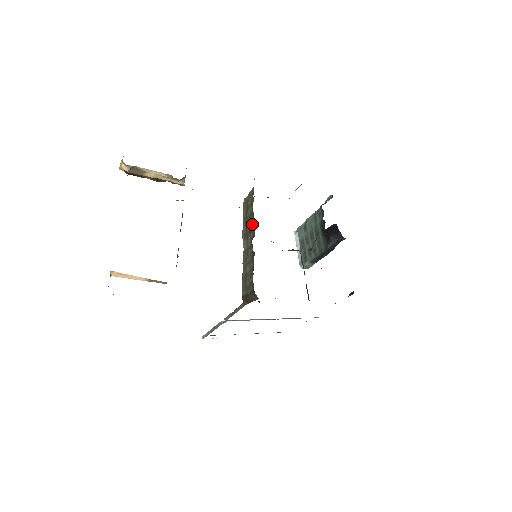
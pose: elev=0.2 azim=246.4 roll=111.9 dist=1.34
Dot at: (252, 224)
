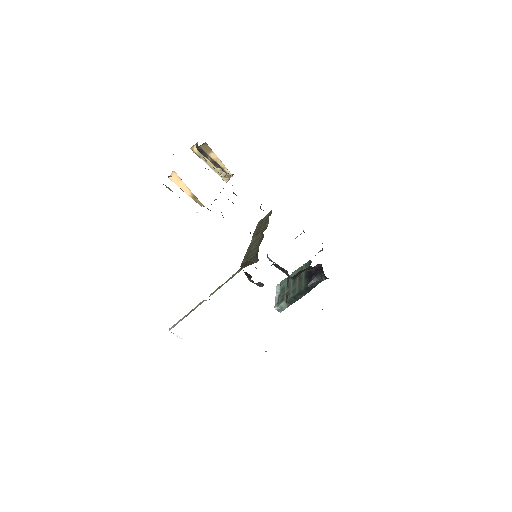
Dot at: (266, 225)
